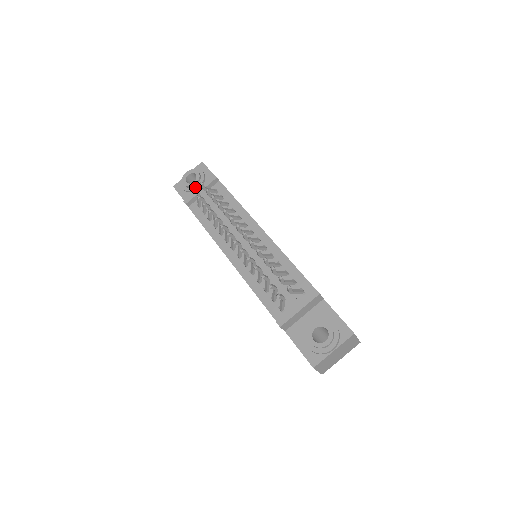
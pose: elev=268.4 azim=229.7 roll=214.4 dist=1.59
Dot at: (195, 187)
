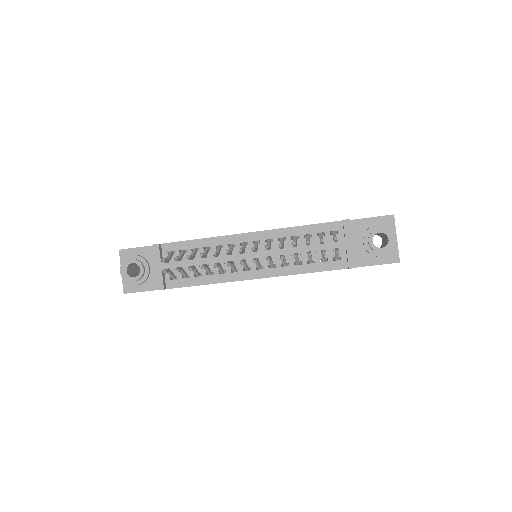
Dot at: (146, 272)
